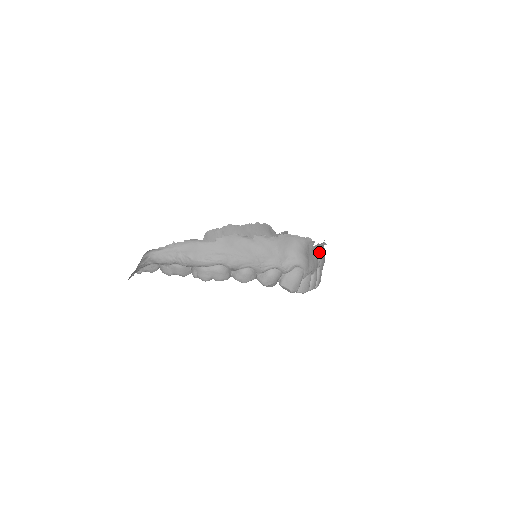
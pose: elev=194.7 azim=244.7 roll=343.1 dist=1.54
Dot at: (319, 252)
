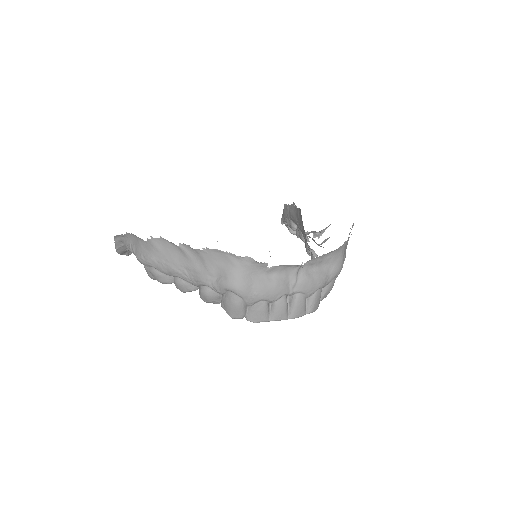
Dot at: (294, 274)
